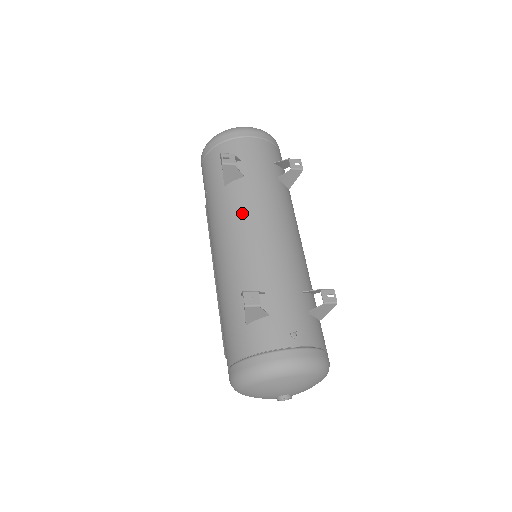
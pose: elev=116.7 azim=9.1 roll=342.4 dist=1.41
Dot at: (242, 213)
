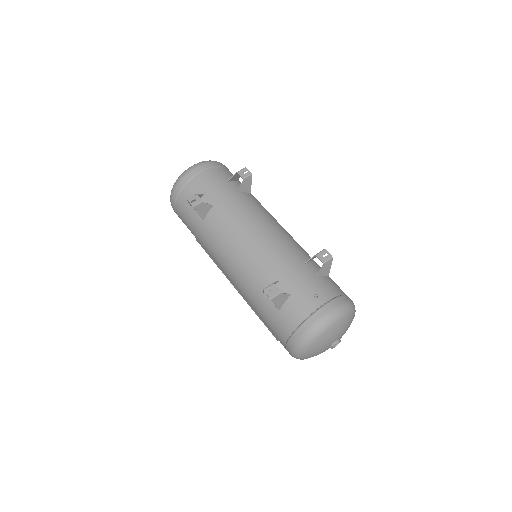
Dot at: (228, 233)
